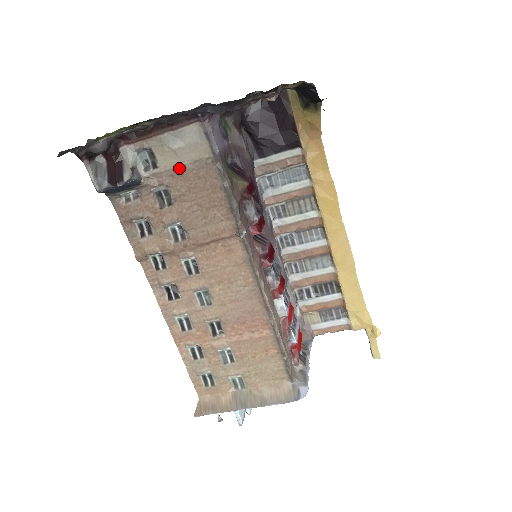
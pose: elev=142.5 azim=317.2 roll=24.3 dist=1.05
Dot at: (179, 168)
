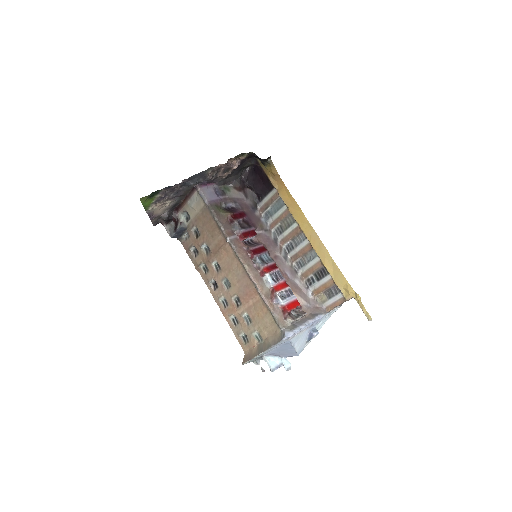
Dot at: (197, 215)
